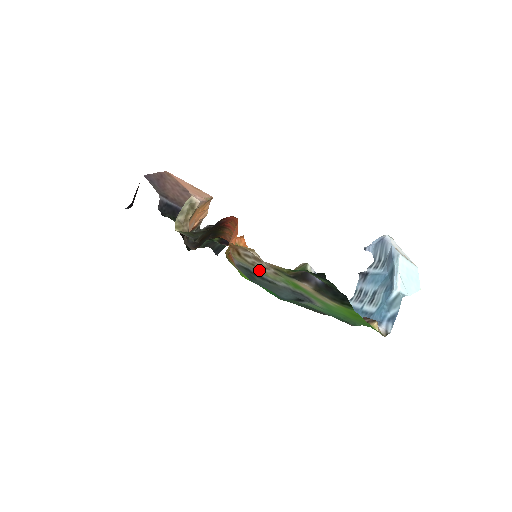
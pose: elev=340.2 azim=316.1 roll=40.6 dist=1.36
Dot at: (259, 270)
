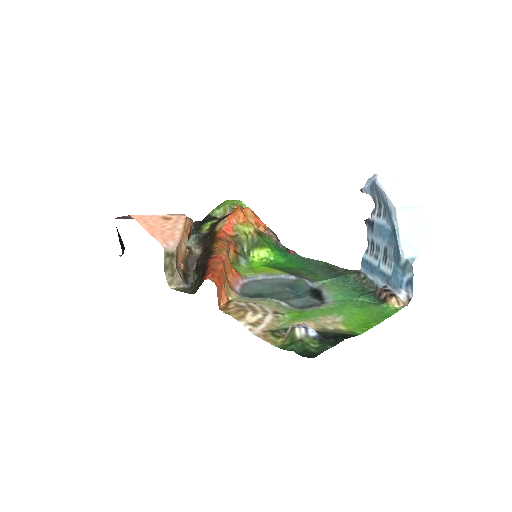
Dot at: (261, 303)
